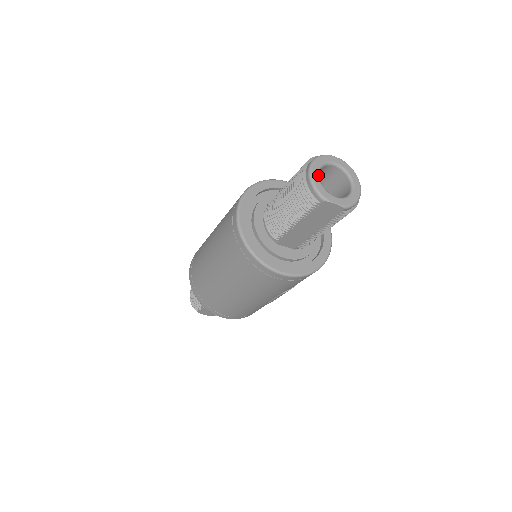
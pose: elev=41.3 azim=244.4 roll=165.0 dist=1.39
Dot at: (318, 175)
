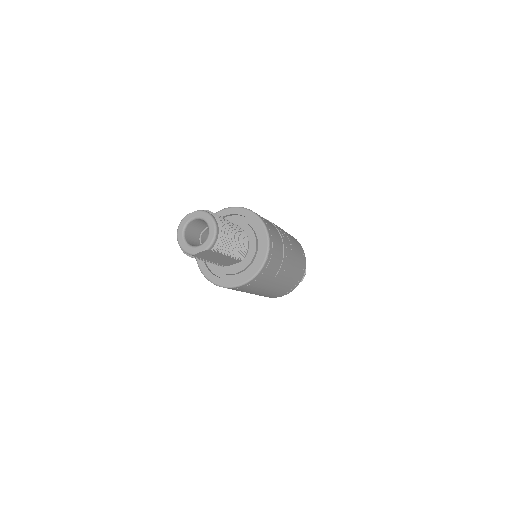
Dot at: (183, 239)
